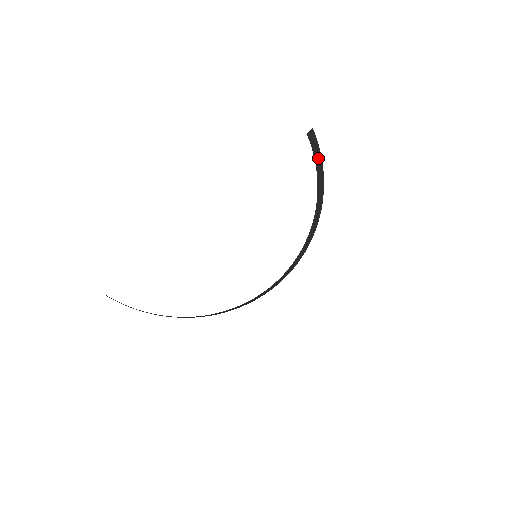
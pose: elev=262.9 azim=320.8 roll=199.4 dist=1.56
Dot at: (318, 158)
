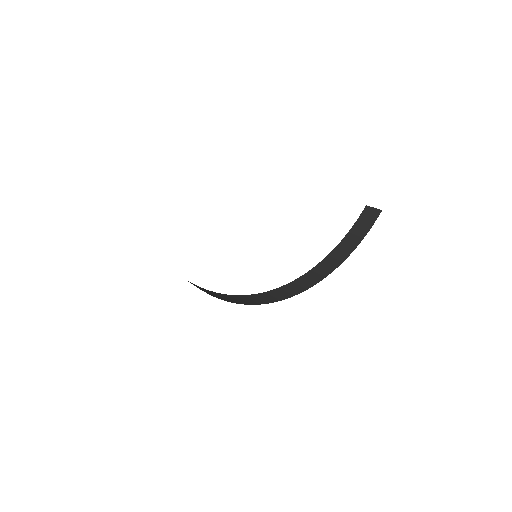
Dot at: (357, 234)
